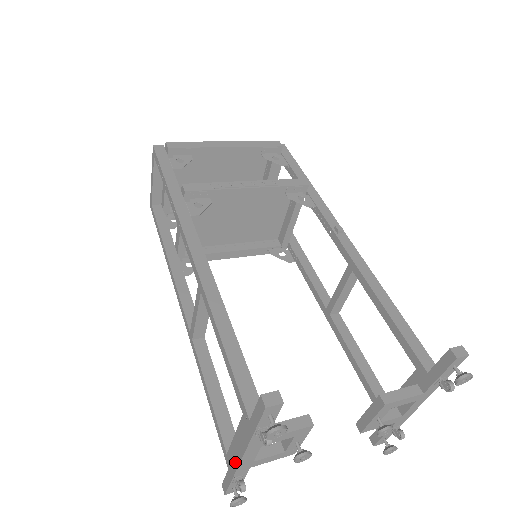
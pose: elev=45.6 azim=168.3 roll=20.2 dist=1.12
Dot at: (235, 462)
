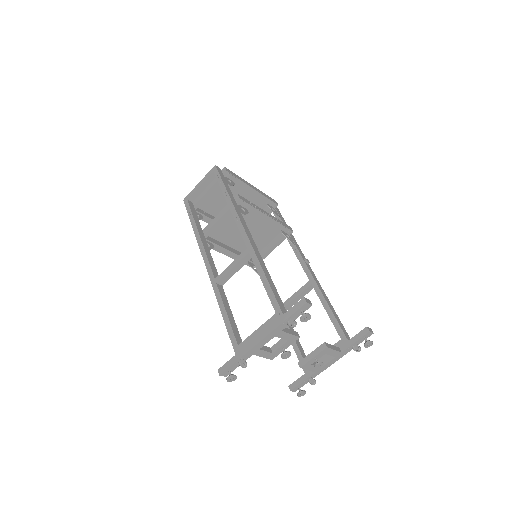
Dot at: (250, 346)
